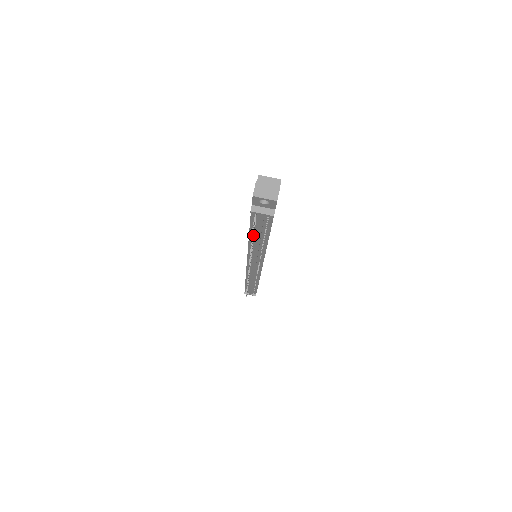
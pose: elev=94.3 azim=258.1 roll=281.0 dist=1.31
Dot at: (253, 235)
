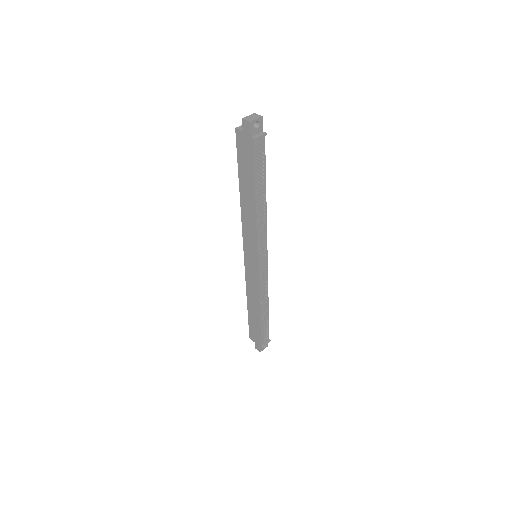
Dot at: (260, 179)
